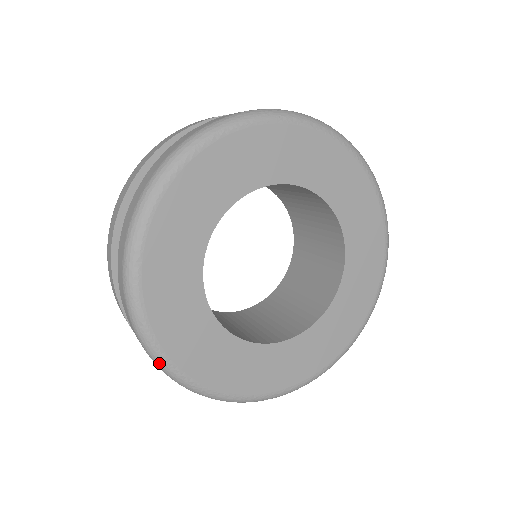
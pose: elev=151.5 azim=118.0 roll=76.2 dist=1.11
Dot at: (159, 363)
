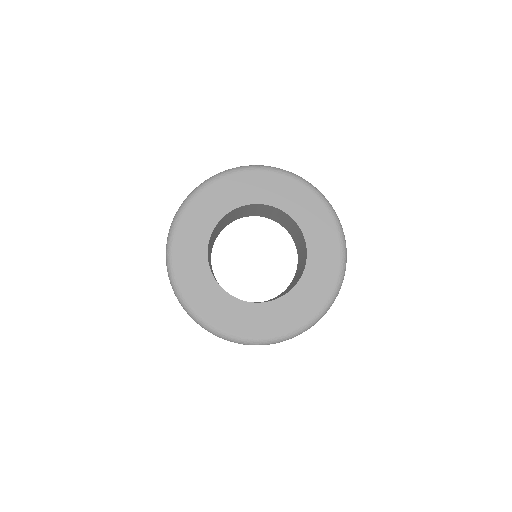
Dot at: (175, 291)
